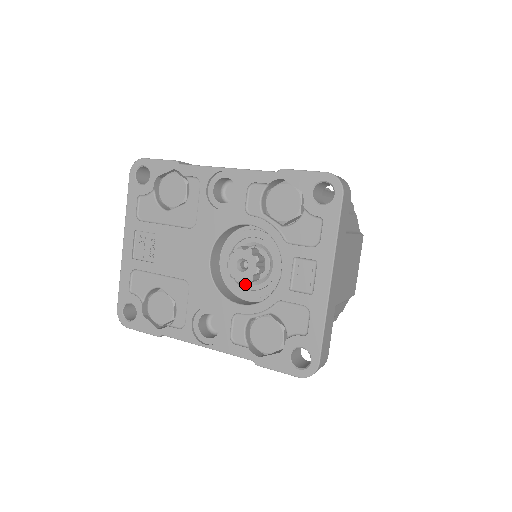
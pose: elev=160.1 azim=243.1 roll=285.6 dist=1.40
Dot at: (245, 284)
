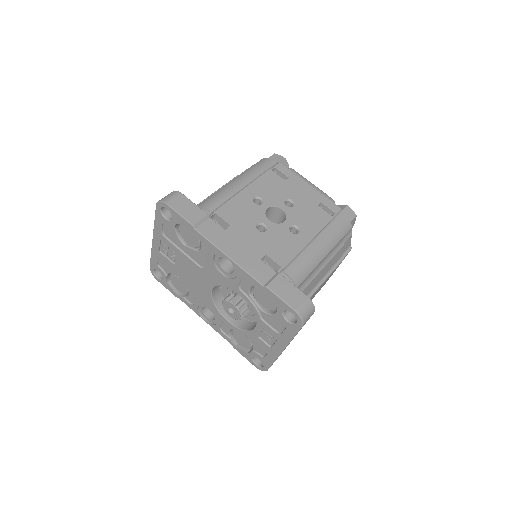
Dot at: occluded
